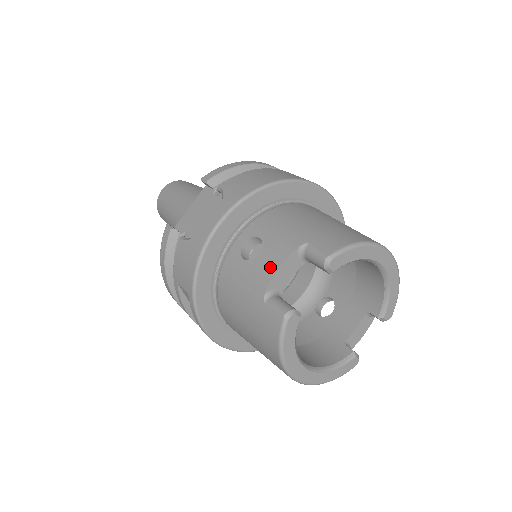
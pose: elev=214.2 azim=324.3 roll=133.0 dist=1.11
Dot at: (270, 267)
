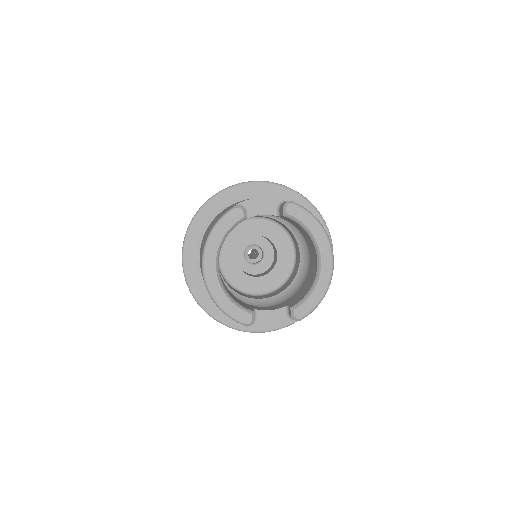
Dot at: (256, 198)
